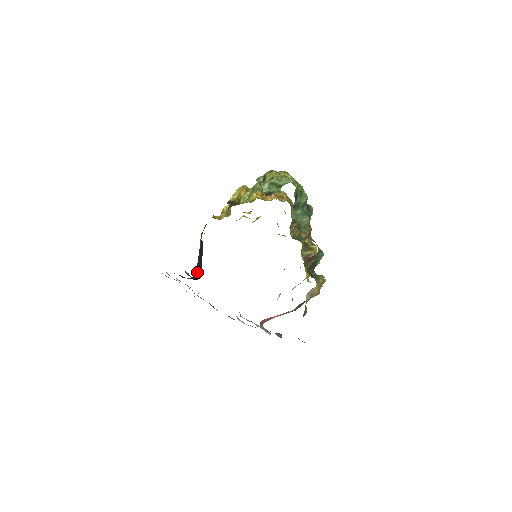
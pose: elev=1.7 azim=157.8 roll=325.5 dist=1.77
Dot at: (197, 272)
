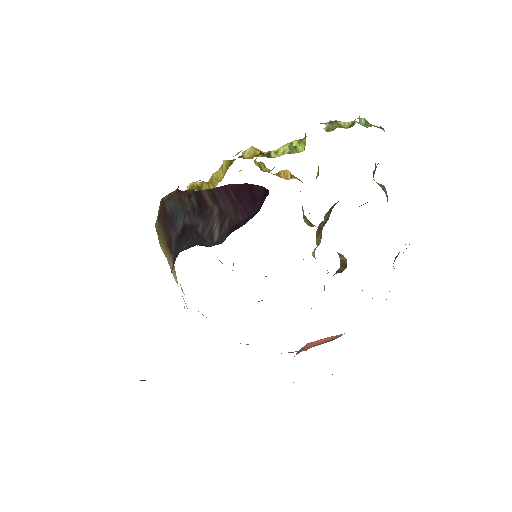
Dot at: (203, 238)
